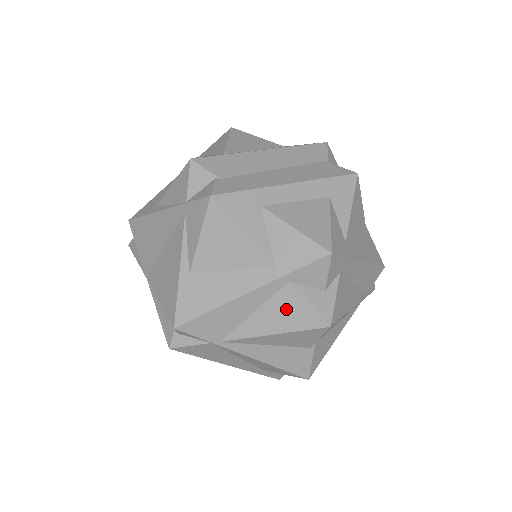
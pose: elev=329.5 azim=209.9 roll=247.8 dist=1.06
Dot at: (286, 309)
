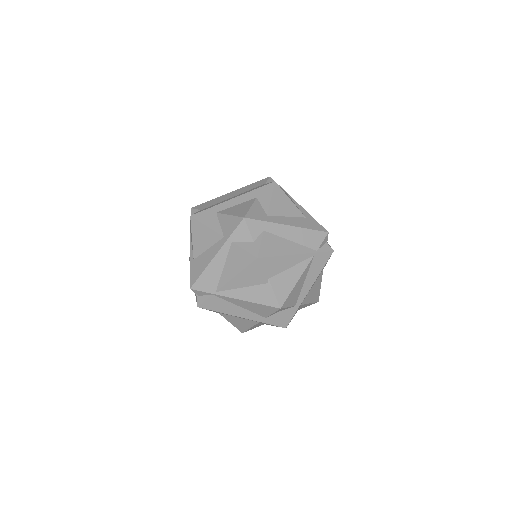
Dot at: (236, 258)
